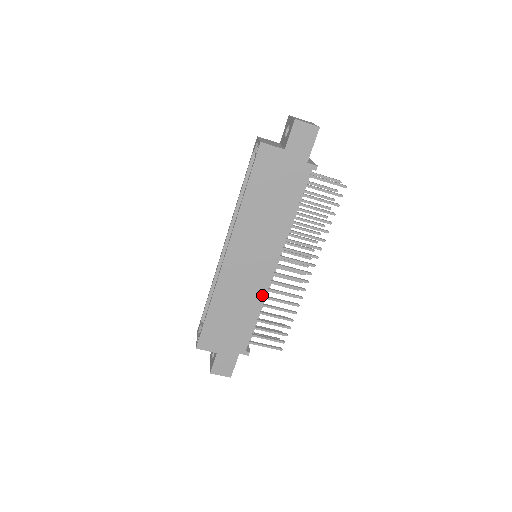
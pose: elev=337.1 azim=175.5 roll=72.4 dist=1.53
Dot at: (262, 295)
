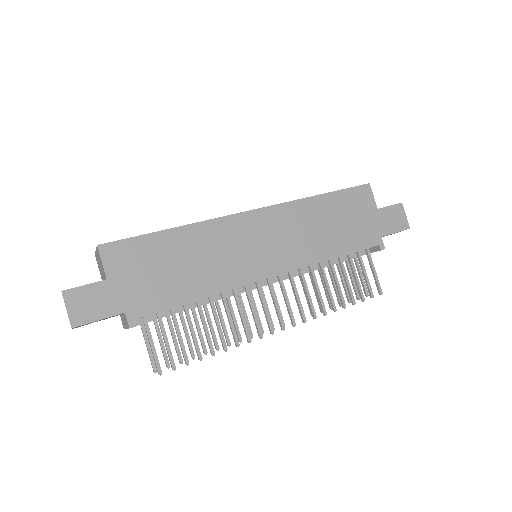
Dot at: (231, 284)
